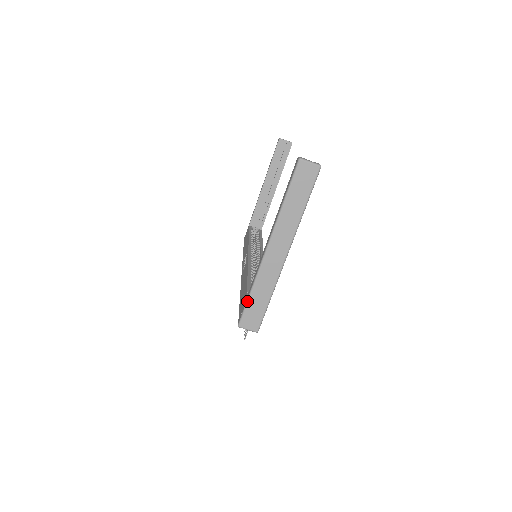
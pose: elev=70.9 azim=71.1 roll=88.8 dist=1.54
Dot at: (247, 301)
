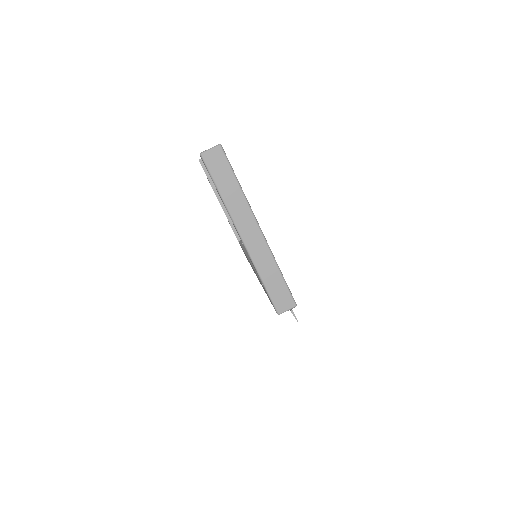
Dot at: (266, 290)
